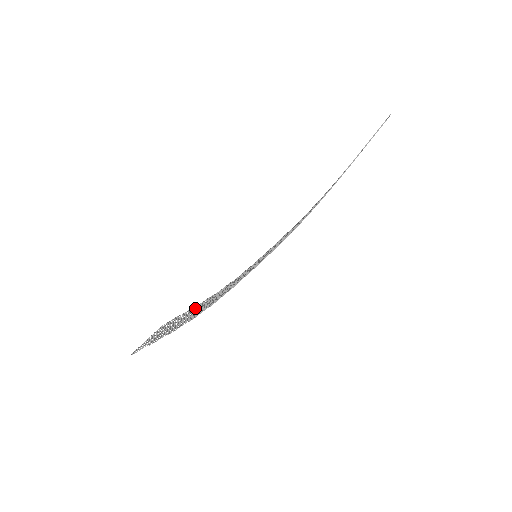
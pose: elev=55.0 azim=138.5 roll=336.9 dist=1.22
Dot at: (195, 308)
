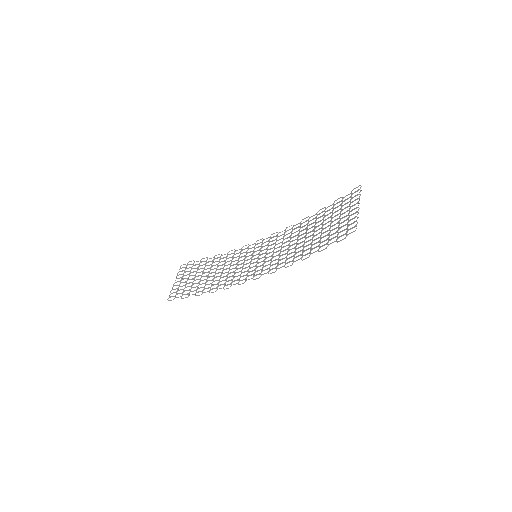
Dot at: (208, 265)
